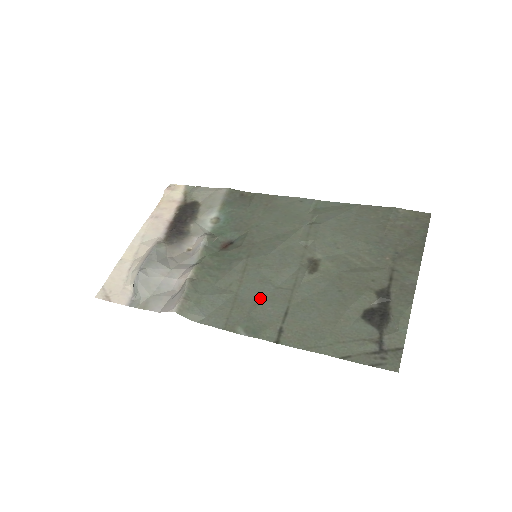
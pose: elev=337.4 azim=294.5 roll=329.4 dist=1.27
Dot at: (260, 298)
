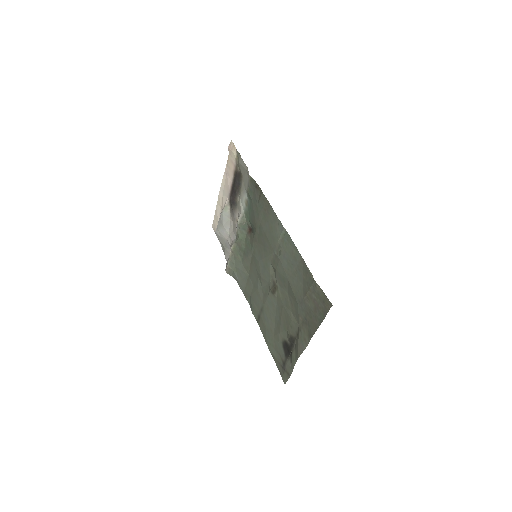
Dot at: (255, 289)
